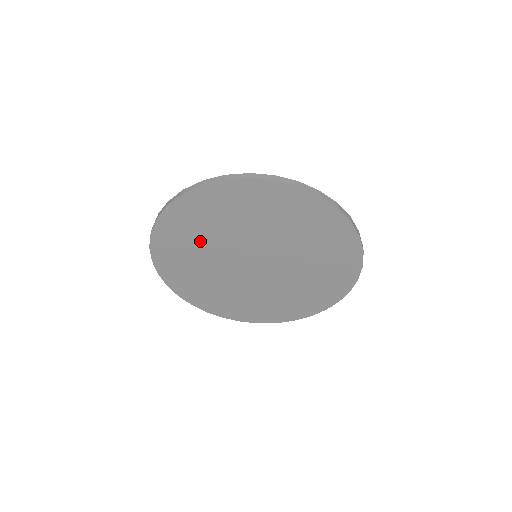
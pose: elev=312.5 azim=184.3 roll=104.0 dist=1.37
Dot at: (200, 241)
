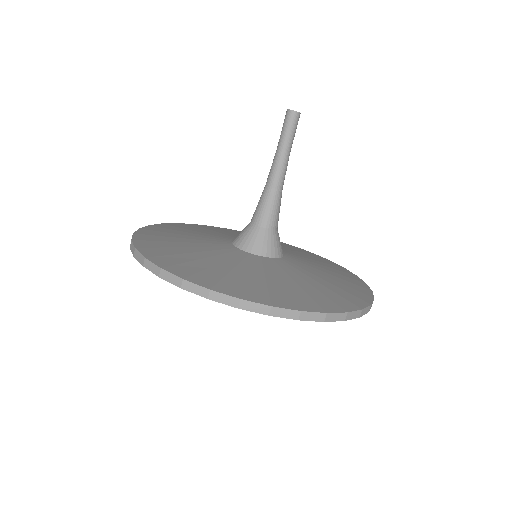
Dot at: occluded
